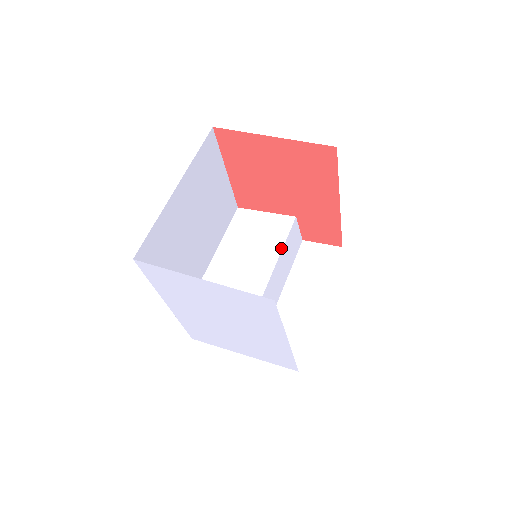
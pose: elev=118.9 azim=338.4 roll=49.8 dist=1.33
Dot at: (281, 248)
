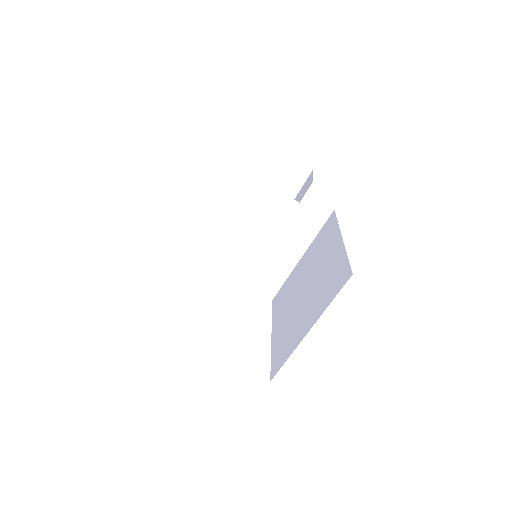
Dot at: (279, 233)
